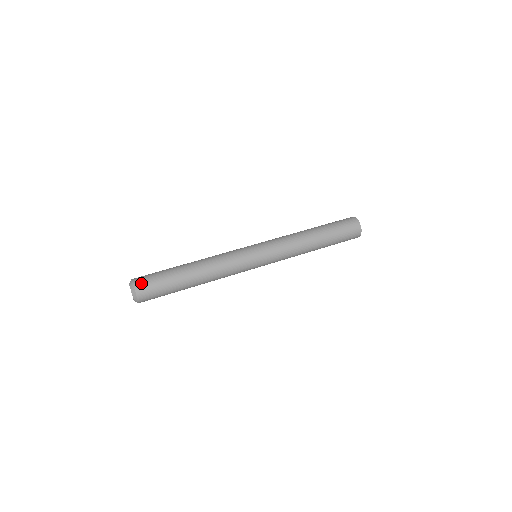
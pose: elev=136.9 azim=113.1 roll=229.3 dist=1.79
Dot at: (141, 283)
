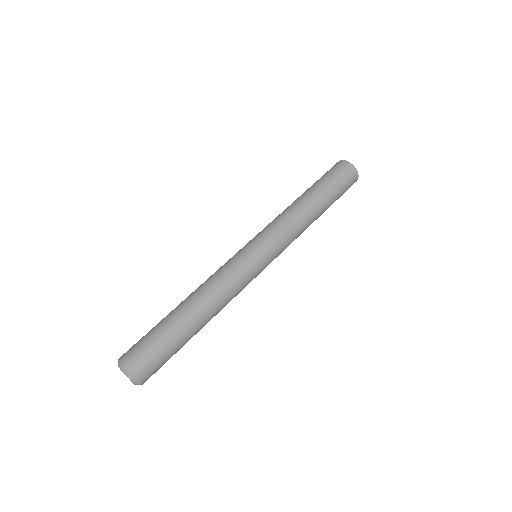
Dot at: (141, 365)
